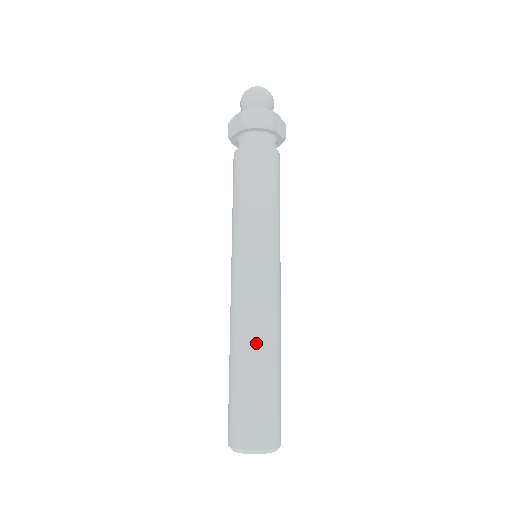
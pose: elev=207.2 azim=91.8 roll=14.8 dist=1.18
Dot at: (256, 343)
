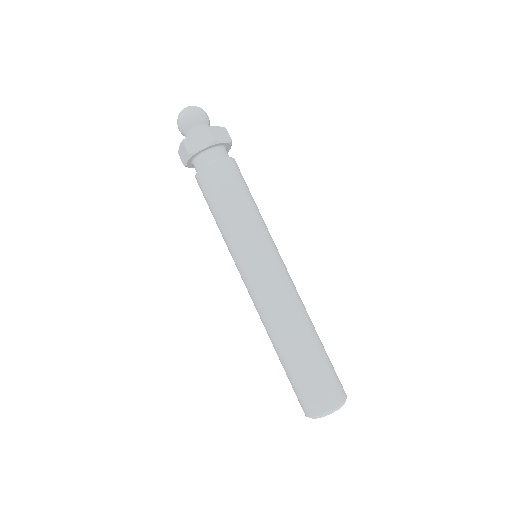
Dot at: (287, 331)
